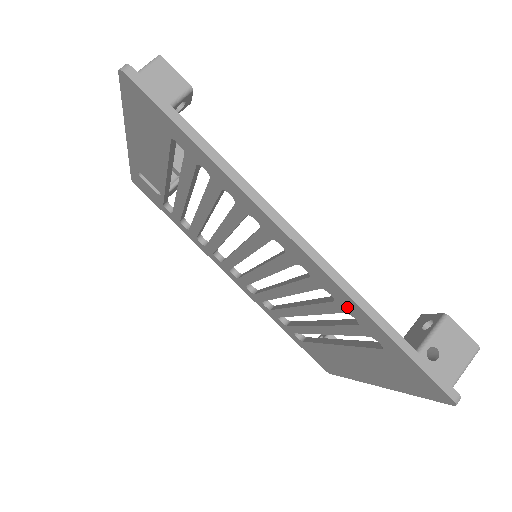
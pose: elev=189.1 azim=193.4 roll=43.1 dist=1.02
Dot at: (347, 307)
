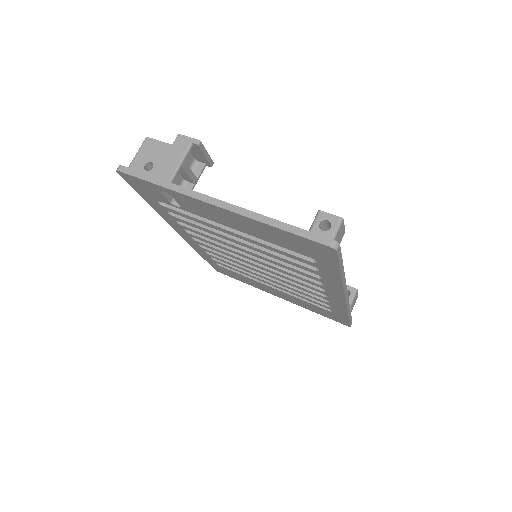
Dot at: (335, 307)
